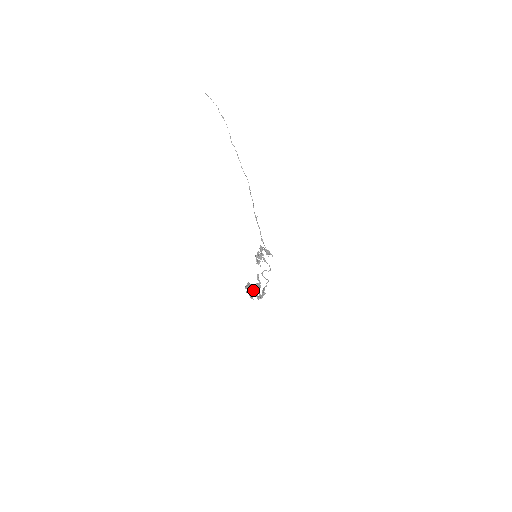
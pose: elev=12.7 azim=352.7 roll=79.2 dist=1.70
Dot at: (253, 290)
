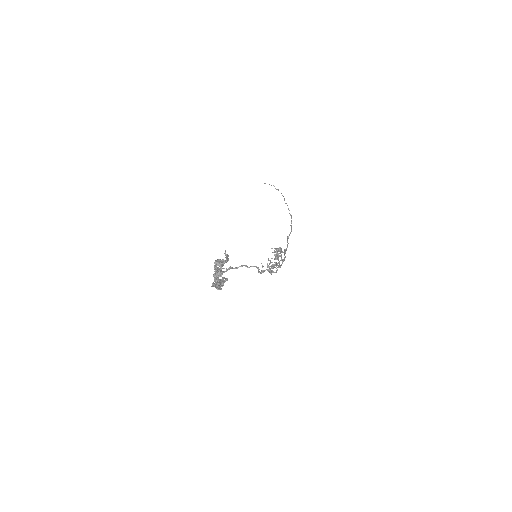
Dot at: occluded
